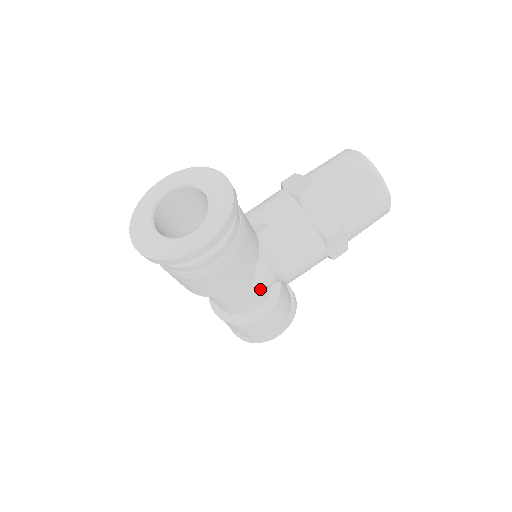
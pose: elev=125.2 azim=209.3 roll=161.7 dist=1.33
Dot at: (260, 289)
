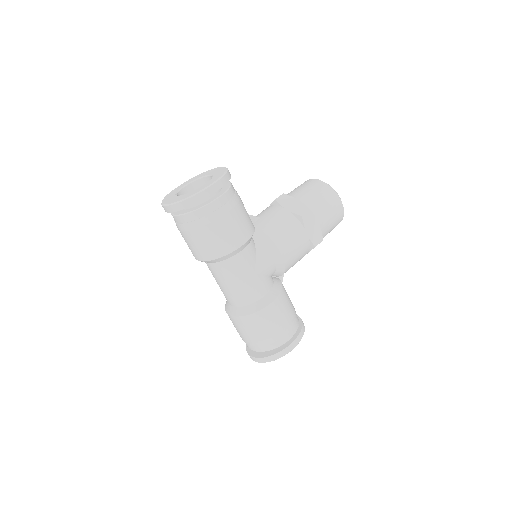
Dot at: (263, 267)
